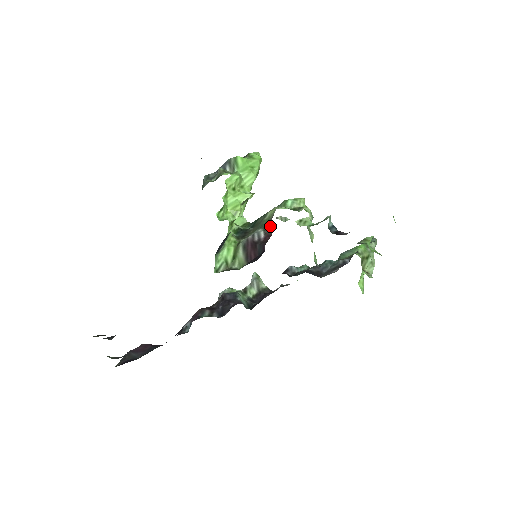
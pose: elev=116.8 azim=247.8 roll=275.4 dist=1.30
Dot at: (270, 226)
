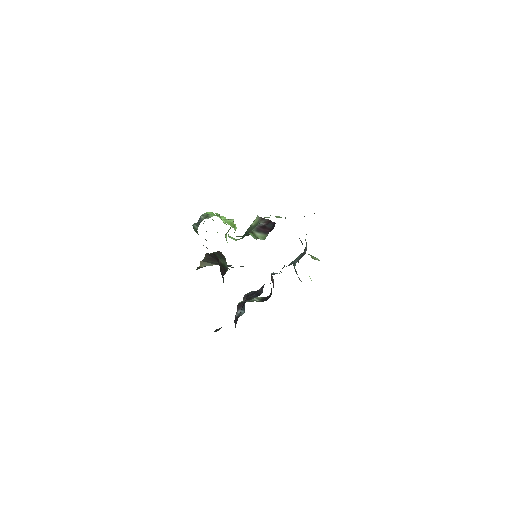
Dot at: (264, 219)
